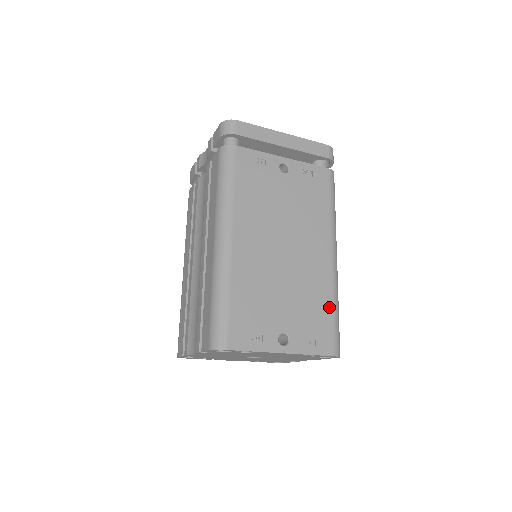
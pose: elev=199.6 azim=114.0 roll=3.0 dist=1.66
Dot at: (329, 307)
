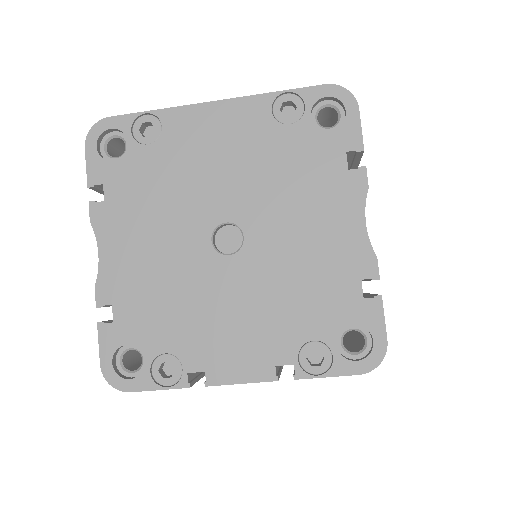
Dot at: occluded
